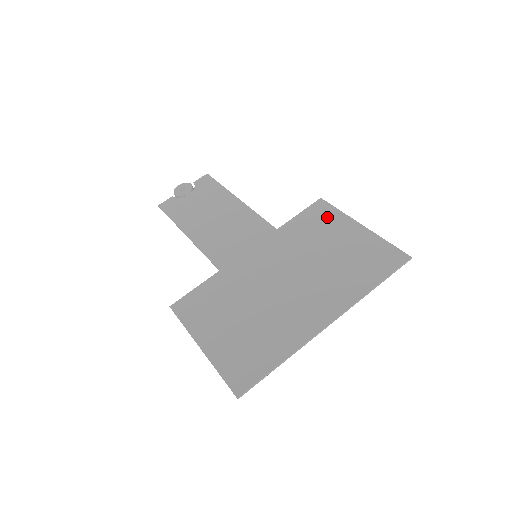
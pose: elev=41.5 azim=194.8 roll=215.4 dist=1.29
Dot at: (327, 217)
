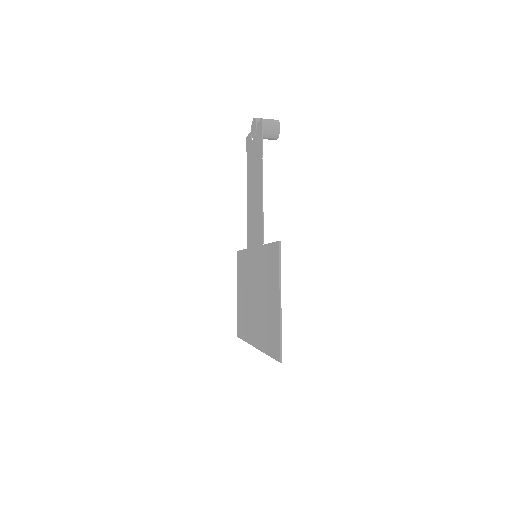
Dot at: (274, 268)
